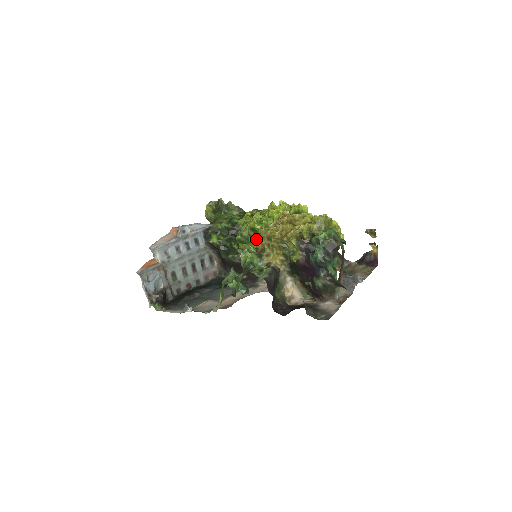
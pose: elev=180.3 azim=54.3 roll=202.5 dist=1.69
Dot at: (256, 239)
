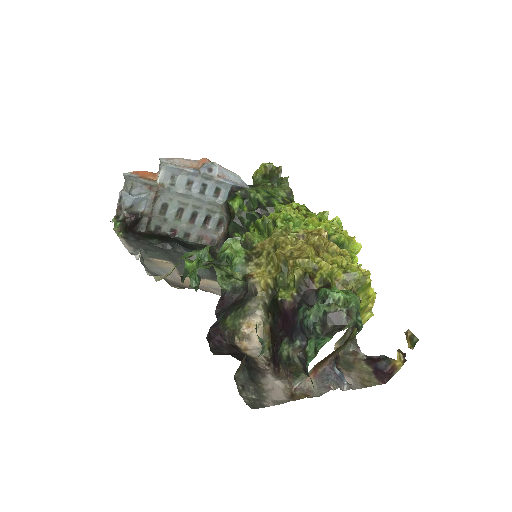
Dot at: occluded
